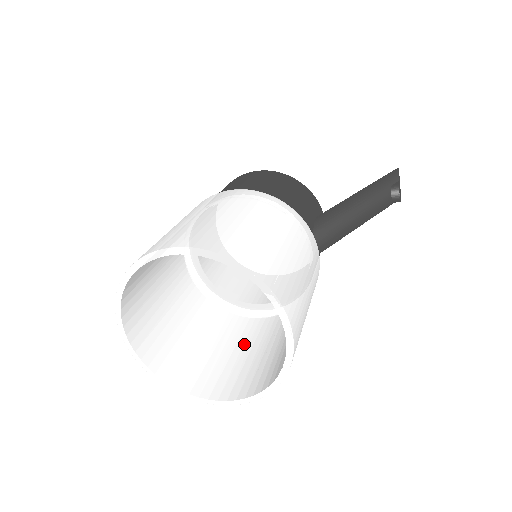
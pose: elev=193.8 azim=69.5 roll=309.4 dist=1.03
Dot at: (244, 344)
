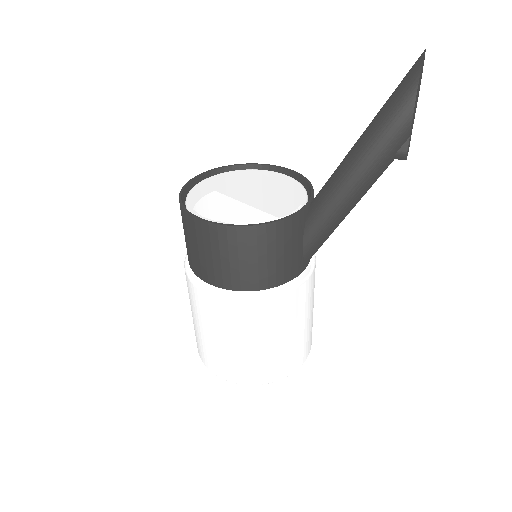
Dot at: occluded
